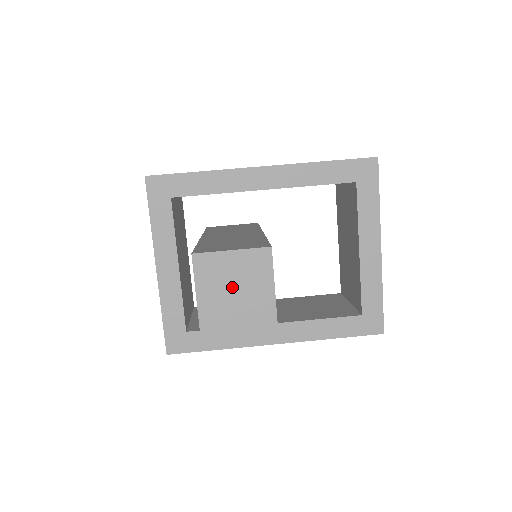
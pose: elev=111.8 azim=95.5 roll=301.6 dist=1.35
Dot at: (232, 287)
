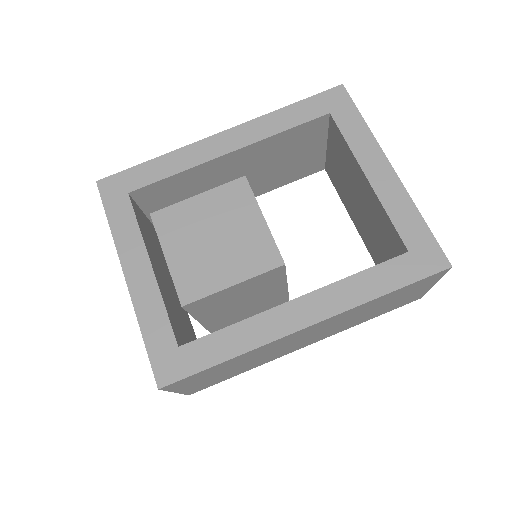
Dot at: (210, 237)
